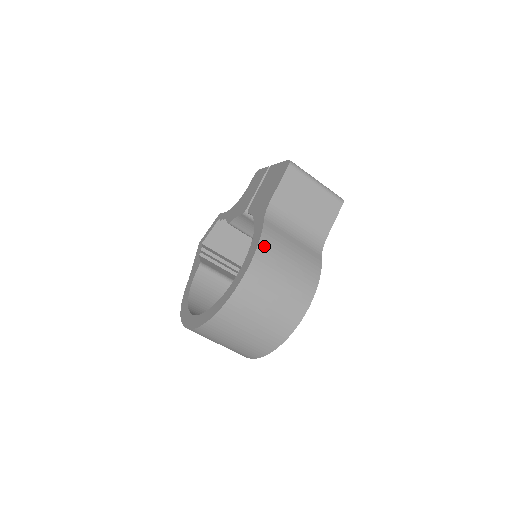
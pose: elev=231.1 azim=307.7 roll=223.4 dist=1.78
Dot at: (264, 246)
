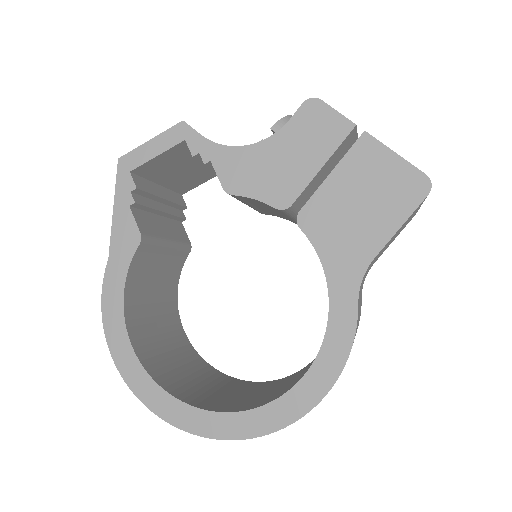
Dot at: occluded
